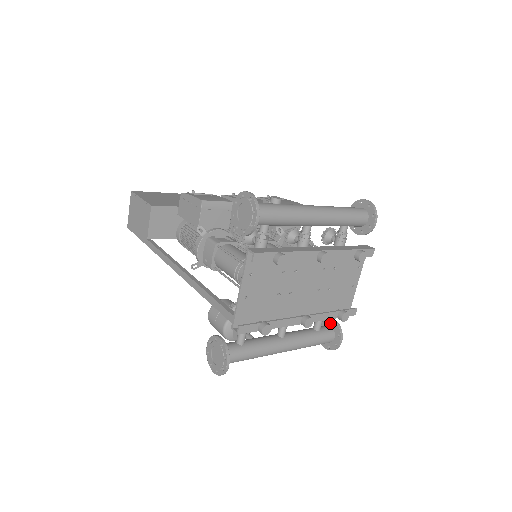
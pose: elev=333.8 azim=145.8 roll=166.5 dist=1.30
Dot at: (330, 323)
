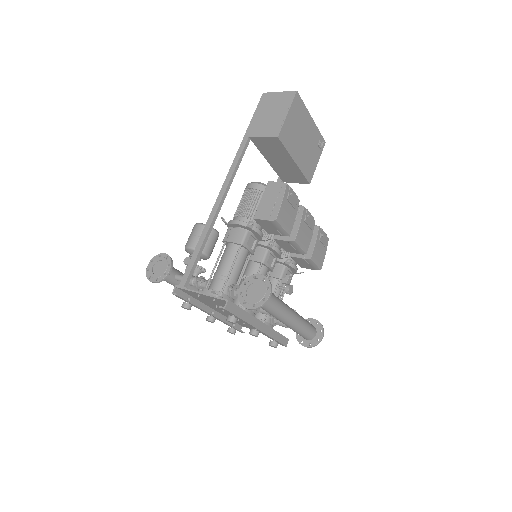
Dot at: occluded
